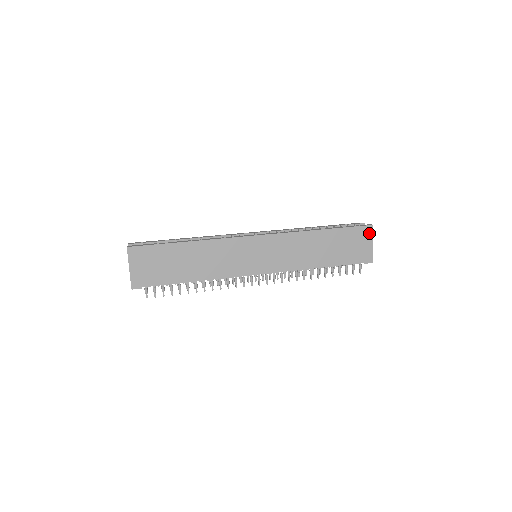
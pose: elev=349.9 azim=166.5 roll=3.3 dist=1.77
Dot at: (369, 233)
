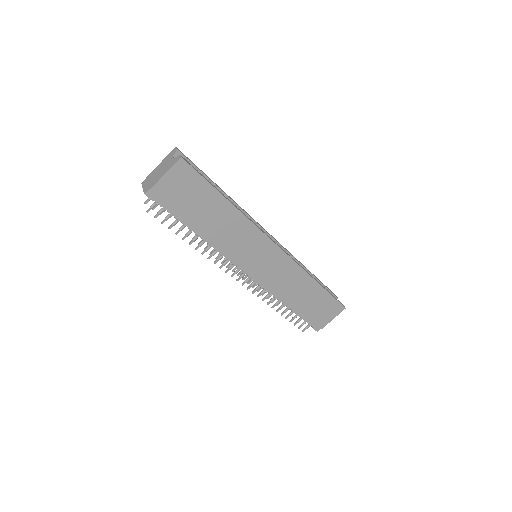
Dot at: (338, 311)
